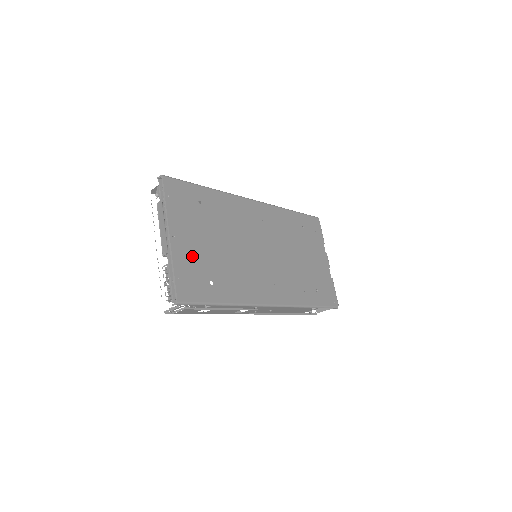
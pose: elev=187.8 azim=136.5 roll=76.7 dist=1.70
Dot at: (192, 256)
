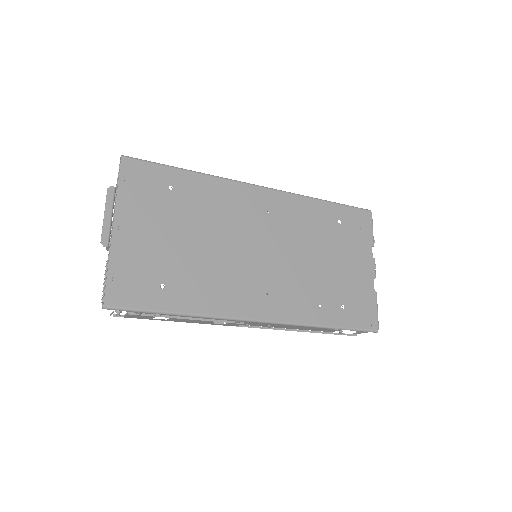
Dot at: (141, 252)
